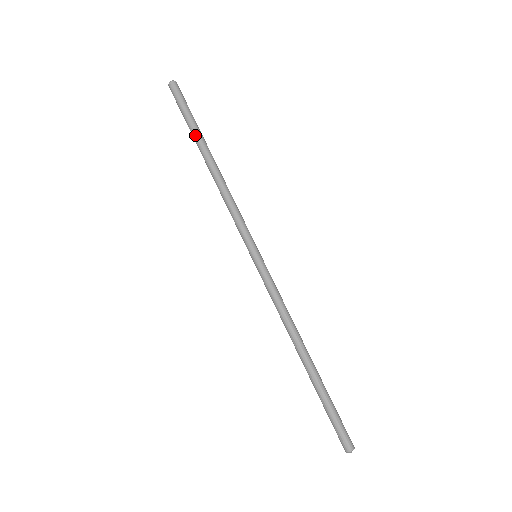
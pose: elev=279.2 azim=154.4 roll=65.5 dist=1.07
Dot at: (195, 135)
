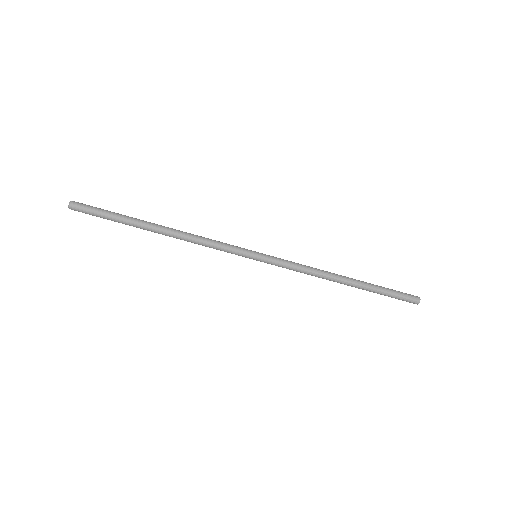
Dot at: (131, 225)
